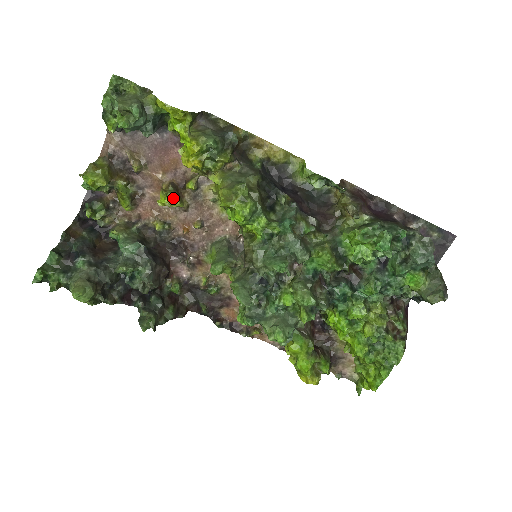
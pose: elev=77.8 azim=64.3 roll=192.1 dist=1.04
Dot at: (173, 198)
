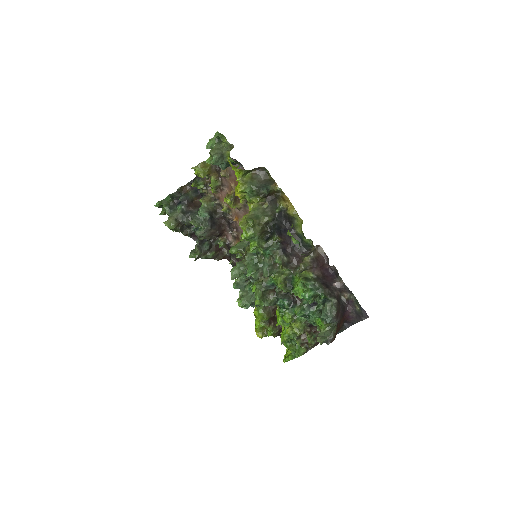
Dot at: (231, 202)
